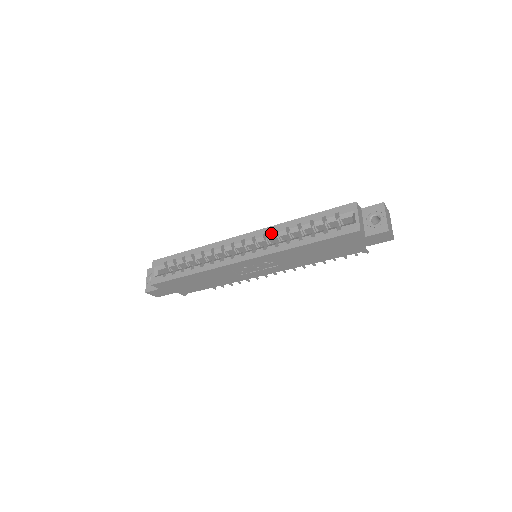
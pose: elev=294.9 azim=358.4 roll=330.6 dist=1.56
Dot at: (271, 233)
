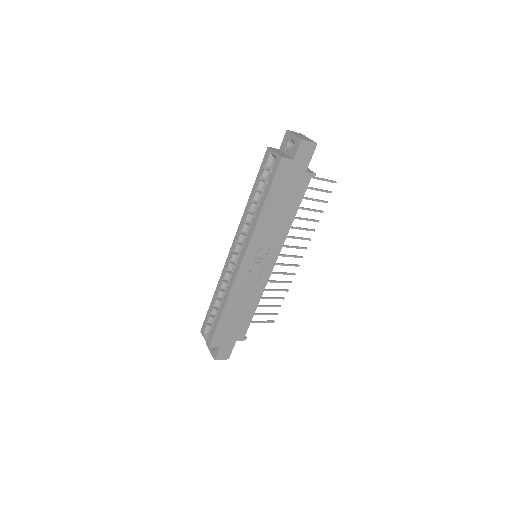
Dot at: (243, 226)
